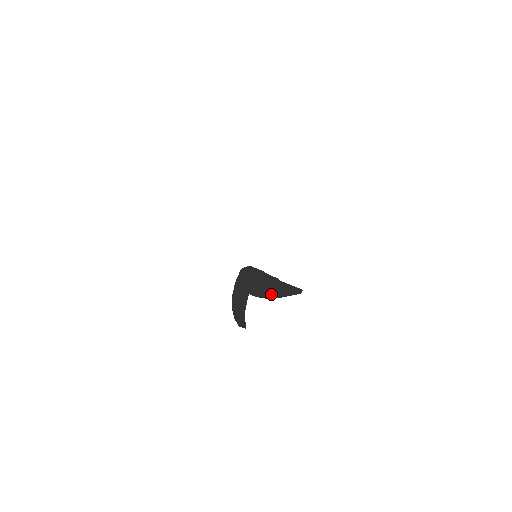
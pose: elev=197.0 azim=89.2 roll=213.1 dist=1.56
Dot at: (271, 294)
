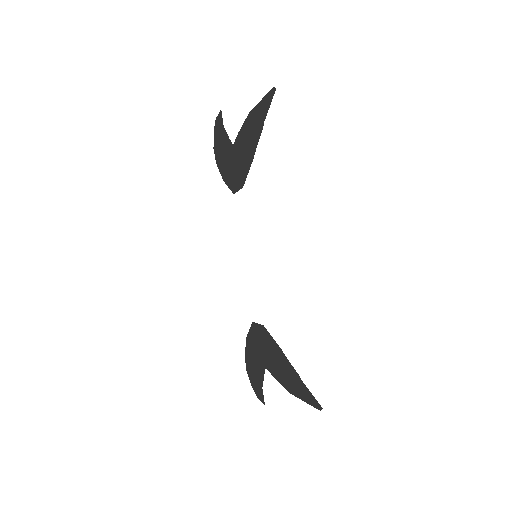
Dot at: (291, 389)
